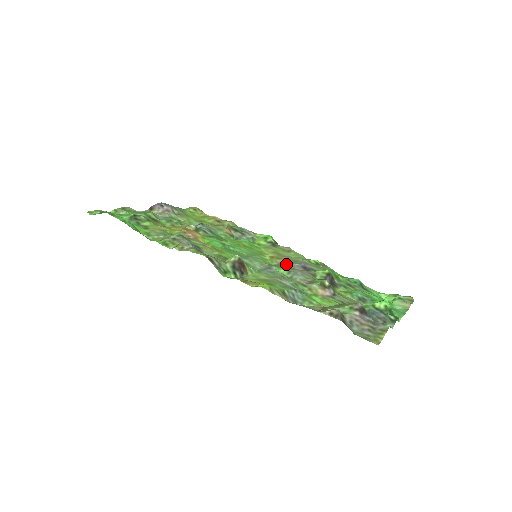
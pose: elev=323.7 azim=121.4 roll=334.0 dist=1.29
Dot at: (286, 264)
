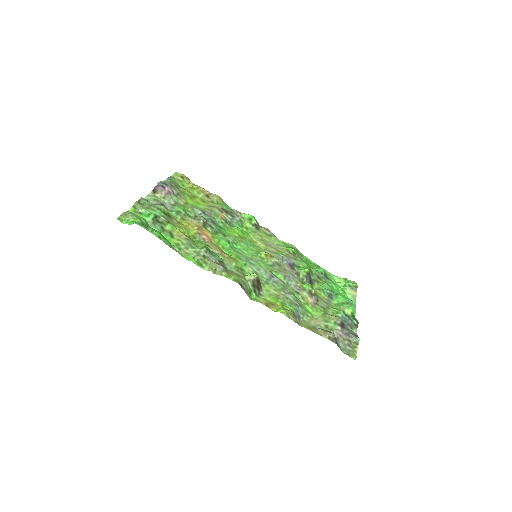
Dot at: (278, 264)
